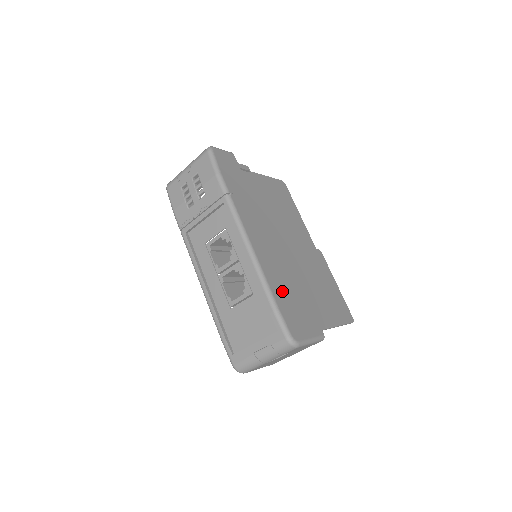
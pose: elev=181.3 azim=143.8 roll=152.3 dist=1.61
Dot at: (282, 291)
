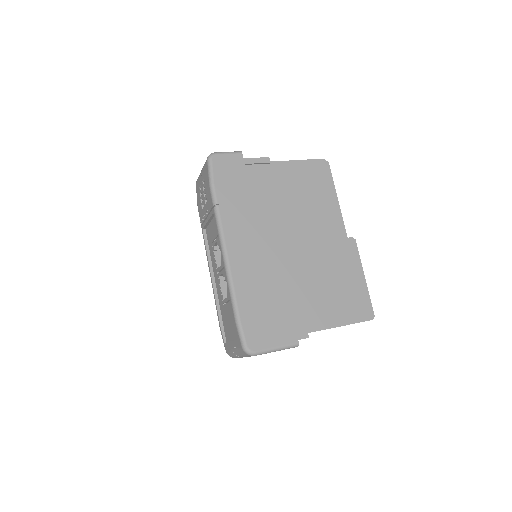
Dot at: (253, 301)
